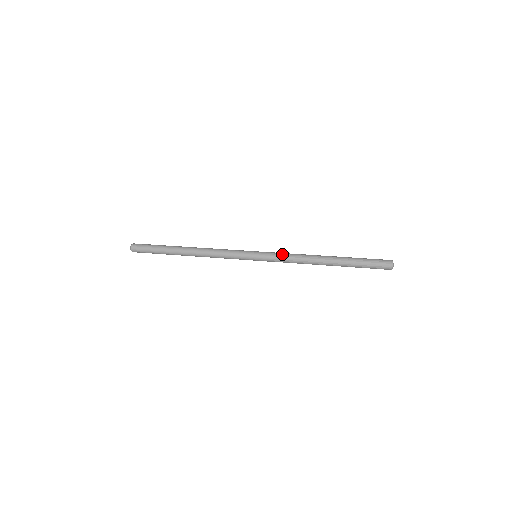
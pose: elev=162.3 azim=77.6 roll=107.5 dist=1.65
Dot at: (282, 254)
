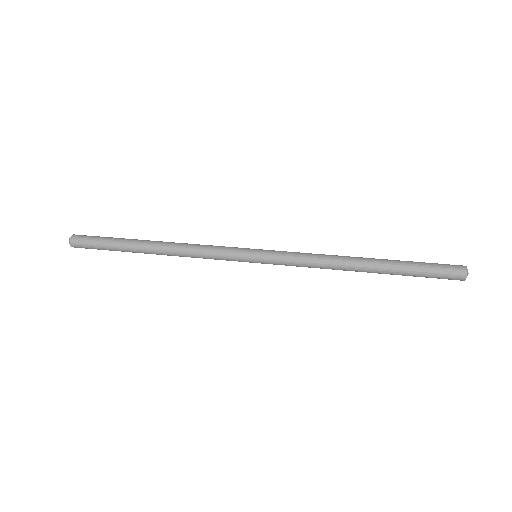
Dot at: (296, 252)
